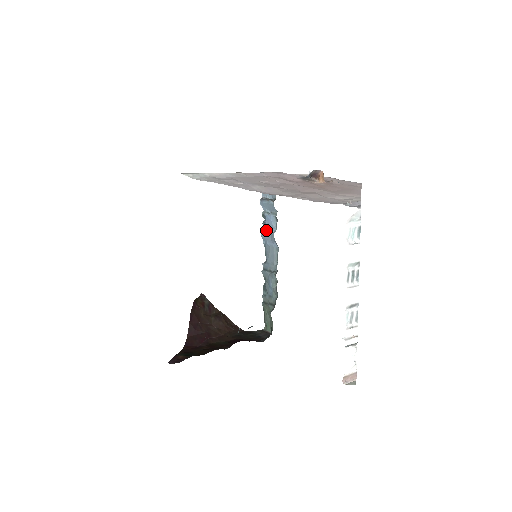
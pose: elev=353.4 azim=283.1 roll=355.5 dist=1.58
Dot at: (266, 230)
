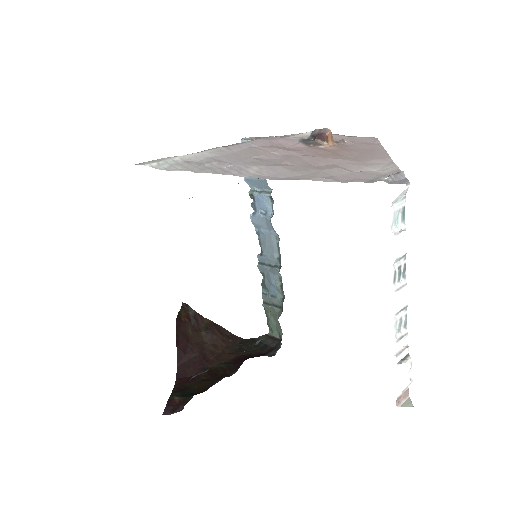
Dot at: (258, 214)
